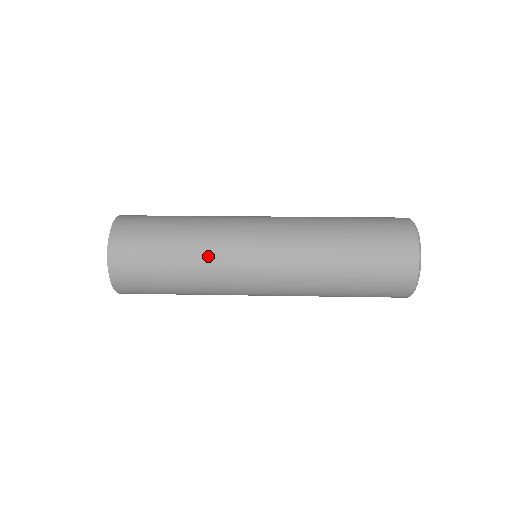
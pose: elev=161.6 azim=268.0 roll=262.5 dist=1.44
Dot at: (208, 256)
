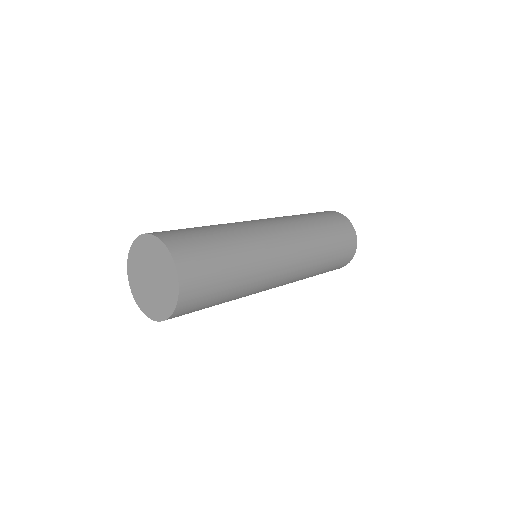
Dot at: (256, 266)
